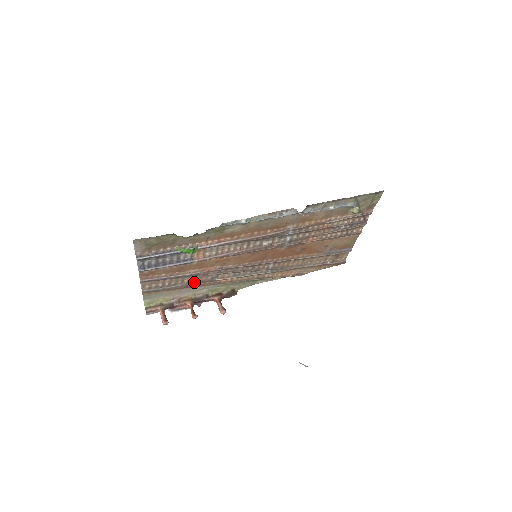
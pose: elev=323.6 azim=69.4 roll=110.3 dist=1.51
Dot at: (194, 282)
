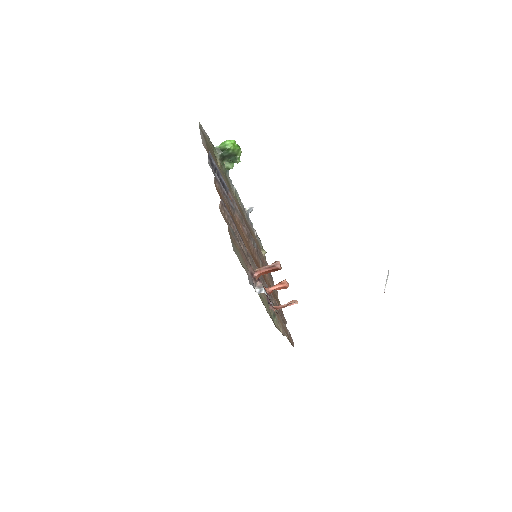
Dot at: occluded
